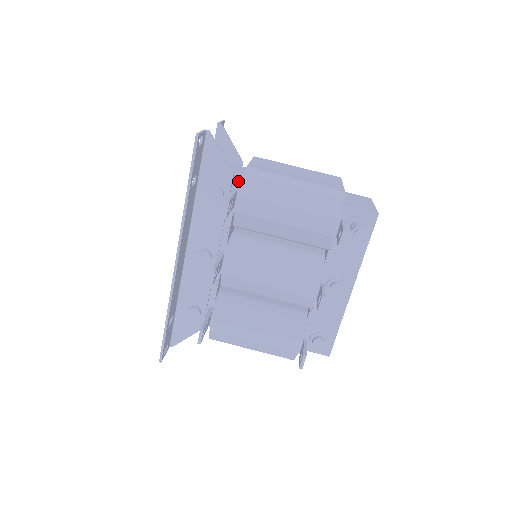
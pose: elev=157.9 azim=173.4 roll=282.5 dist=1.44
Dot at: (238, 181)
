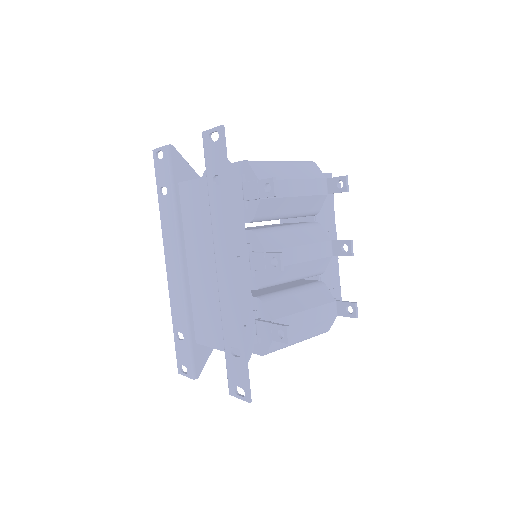
Dot at: (240, 176)
